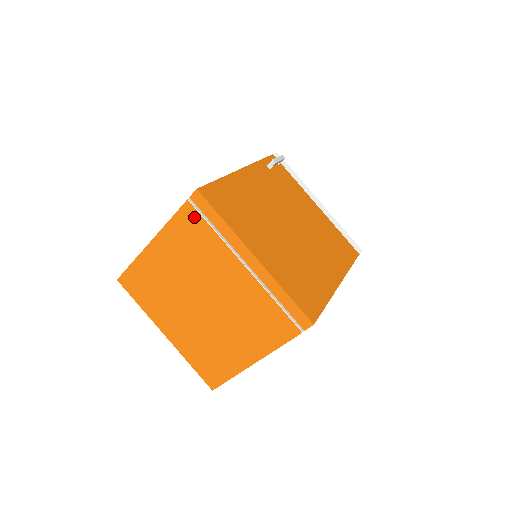
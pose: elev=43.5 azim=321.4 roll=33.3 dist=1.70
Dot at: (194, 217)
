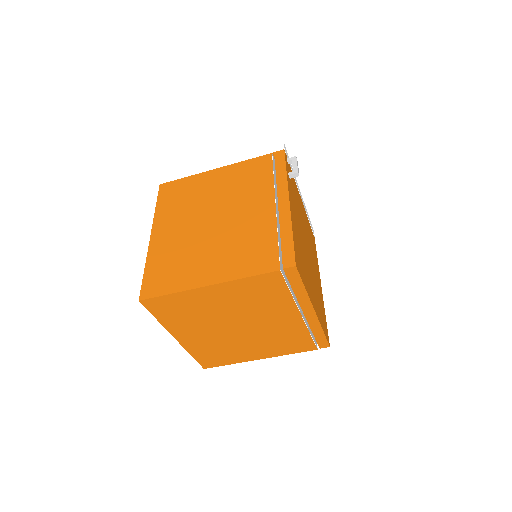
Dot at: (277, 281)
